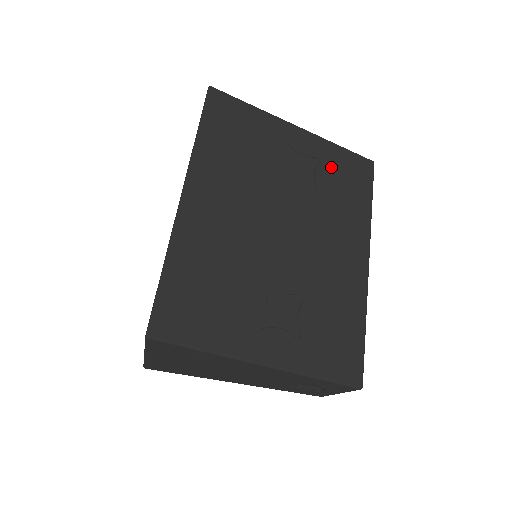
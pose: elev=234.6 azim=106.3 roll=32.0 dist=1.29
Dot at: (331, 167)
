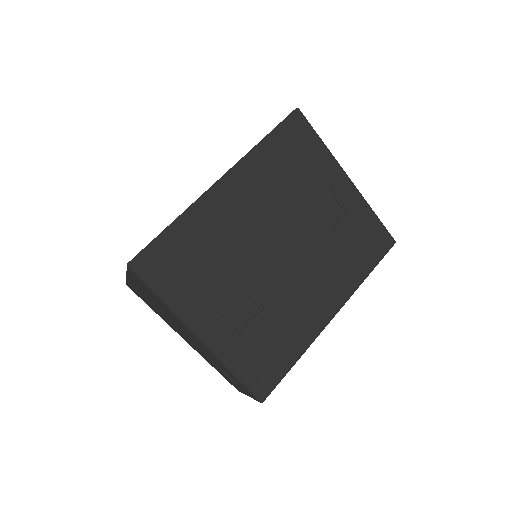
Dot at: (355, 225)
